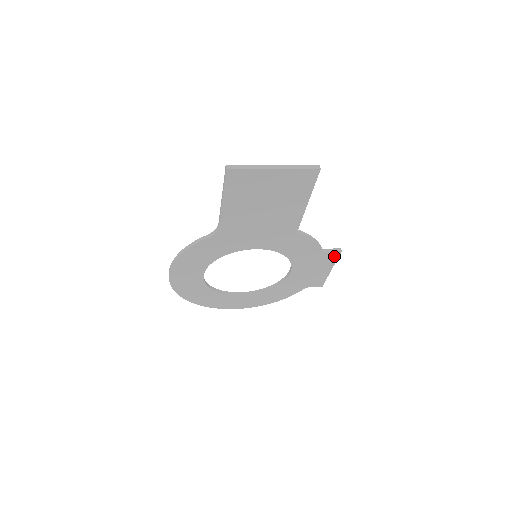
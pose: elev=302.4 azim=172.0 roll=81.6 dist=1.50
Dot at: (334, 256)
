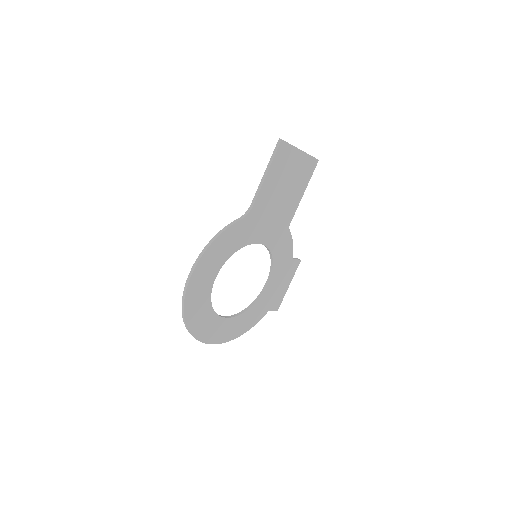
Dot at: (296, 266)
